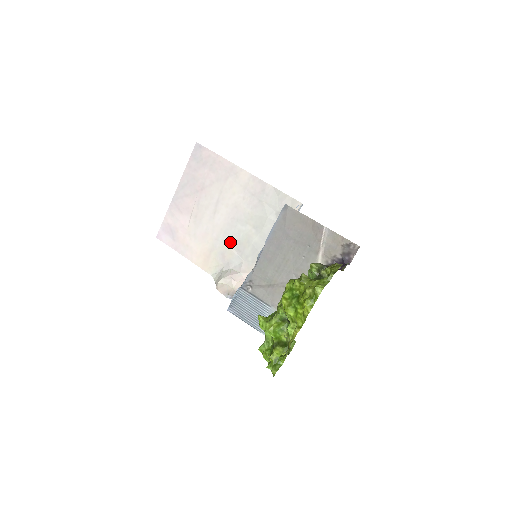
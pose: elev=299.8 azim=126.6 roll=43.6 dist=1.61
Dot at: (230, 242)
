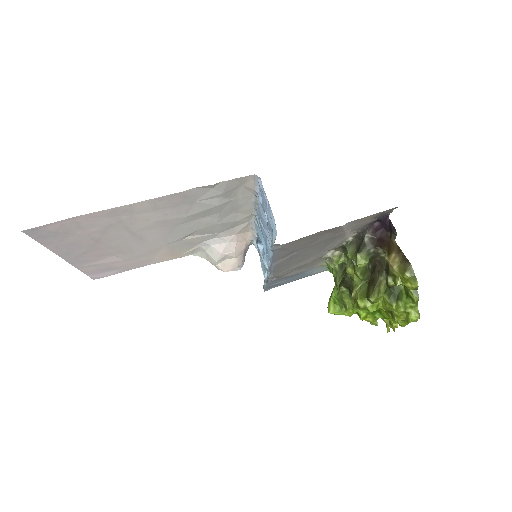
Dot at: (187, 236)
